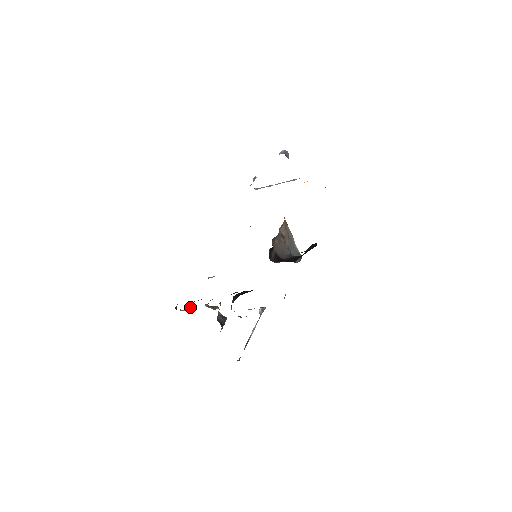
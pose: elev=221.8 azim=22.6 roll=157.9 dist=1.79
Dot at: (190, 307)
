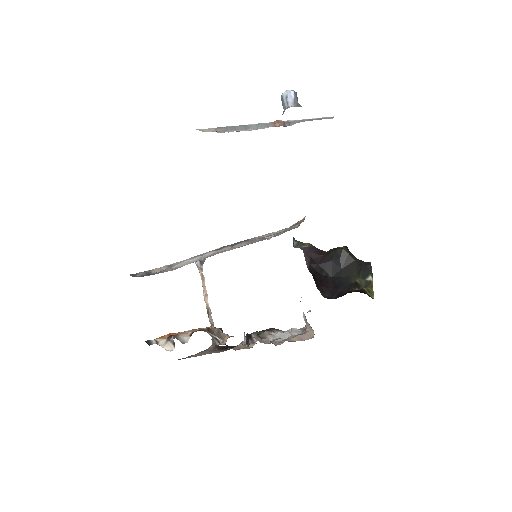
Dot at: occluded
